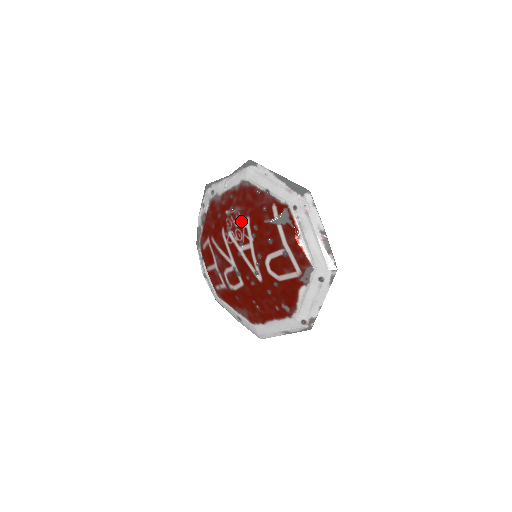
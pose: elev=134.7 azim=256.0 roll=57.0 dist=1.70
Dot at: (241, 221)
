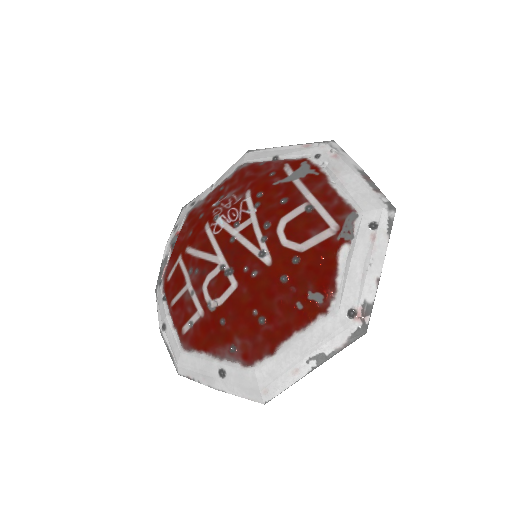
Dot at: (237, 199)
